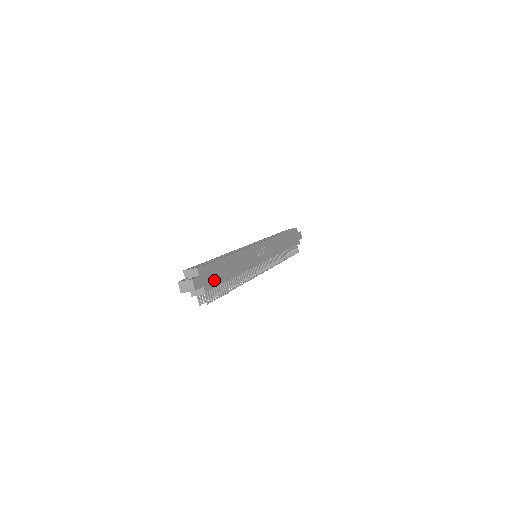
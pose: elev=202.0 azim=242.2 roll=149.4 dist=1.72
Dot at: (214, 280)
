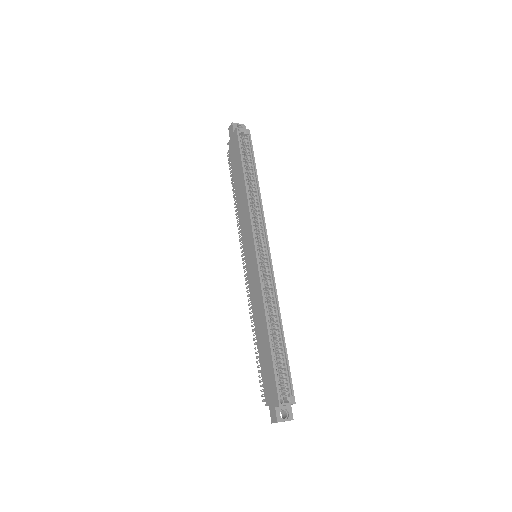
Dot at: occluded
